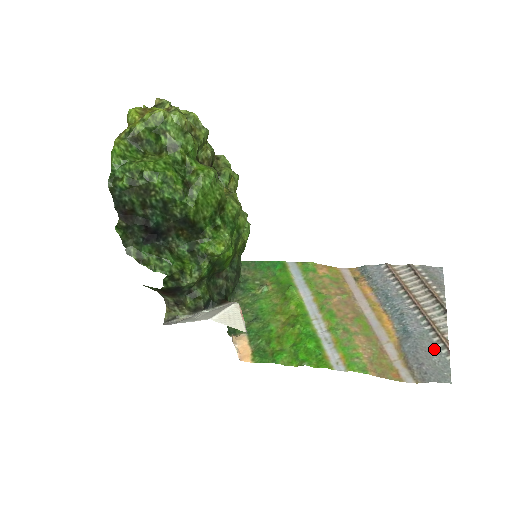
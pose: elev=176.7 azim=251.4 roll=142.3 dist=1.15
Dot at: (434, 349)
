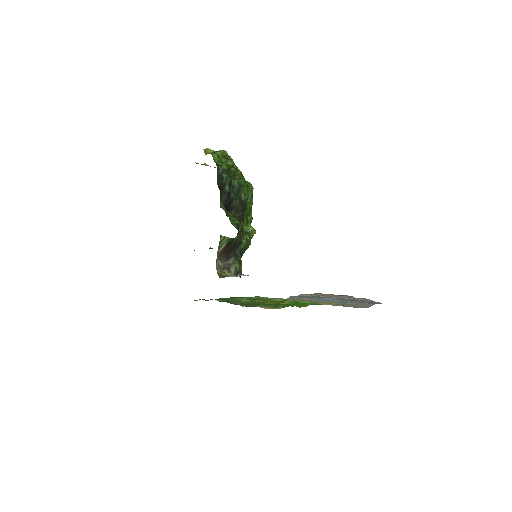
Dot at: (363, 300)
